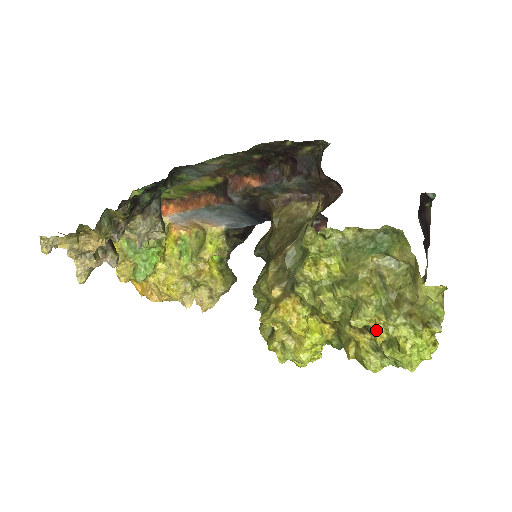
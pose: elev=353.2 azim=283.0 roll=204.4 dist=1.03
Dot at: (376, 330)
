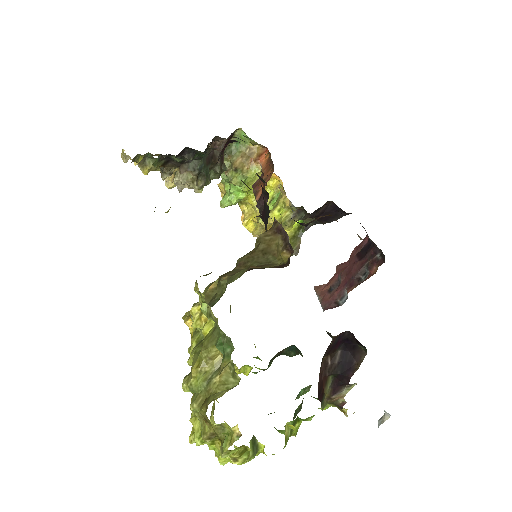
Dot at: occluded
